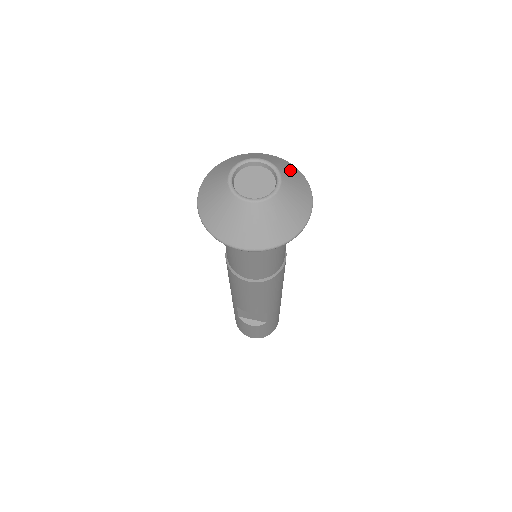
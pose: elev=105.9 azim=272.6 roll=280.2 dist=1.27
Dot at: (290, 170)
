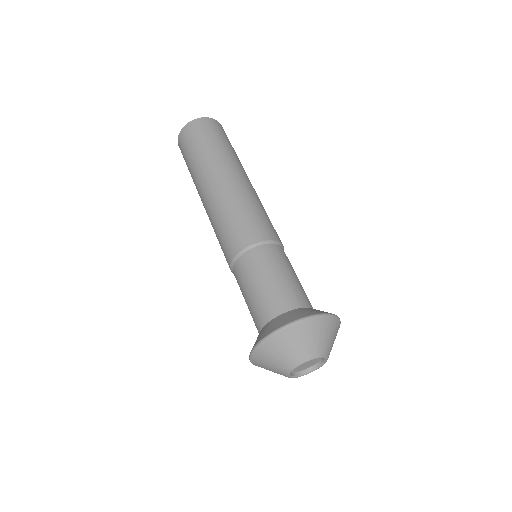
Dot at: (319, 336)
